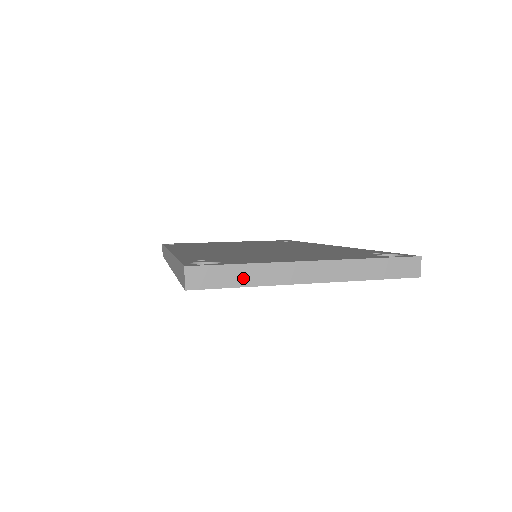
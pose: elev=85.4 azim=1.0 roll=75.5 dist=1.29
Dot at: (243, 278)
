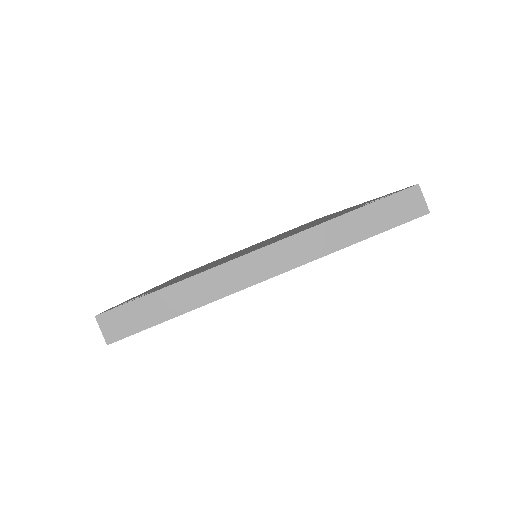
Dot at: (174, 304)
